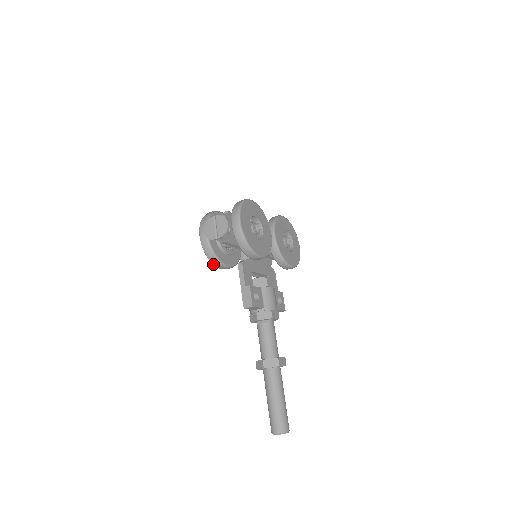
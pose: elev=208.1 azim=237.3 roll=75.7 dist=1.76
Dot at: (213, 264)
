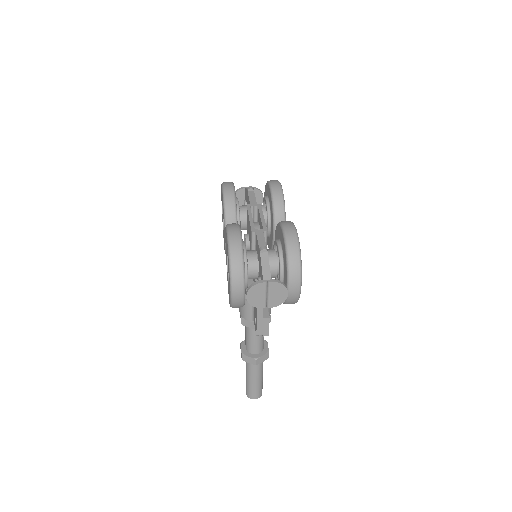
Dot at: occluded
